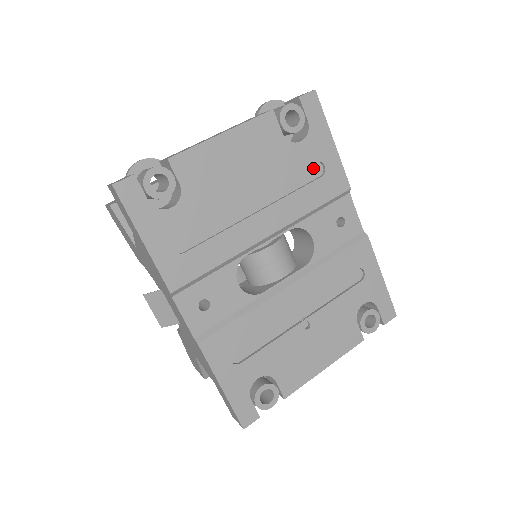
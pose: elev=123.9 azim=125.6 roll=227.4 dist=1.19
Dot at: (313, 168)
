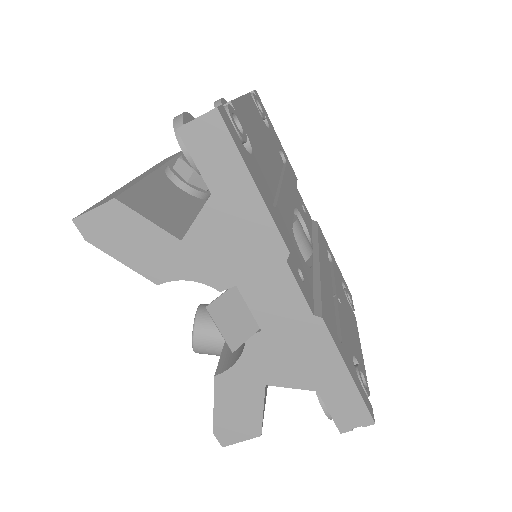
Dot at: (279, 155)
